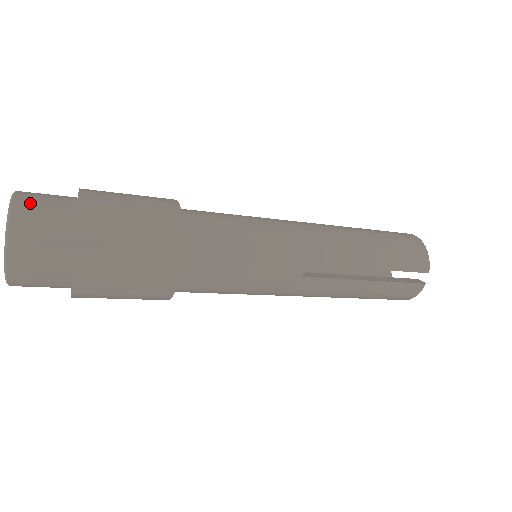
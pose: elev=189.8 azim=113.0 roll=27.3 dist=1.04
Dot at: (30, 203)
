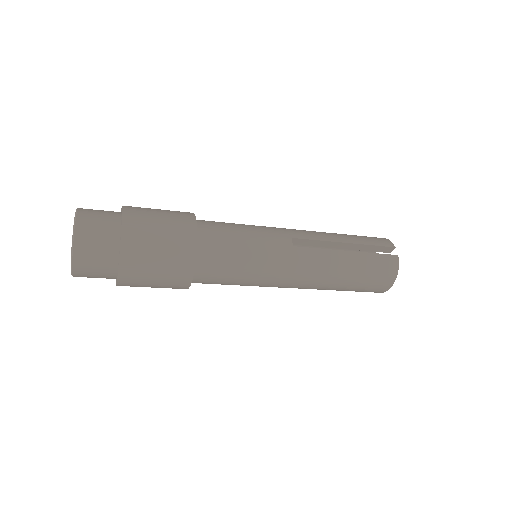
Dot at: occluded
